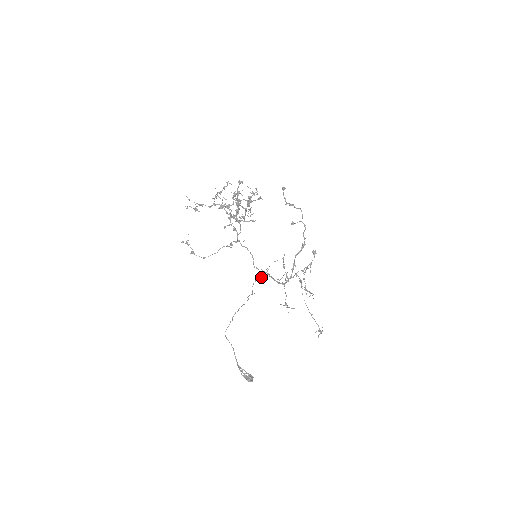
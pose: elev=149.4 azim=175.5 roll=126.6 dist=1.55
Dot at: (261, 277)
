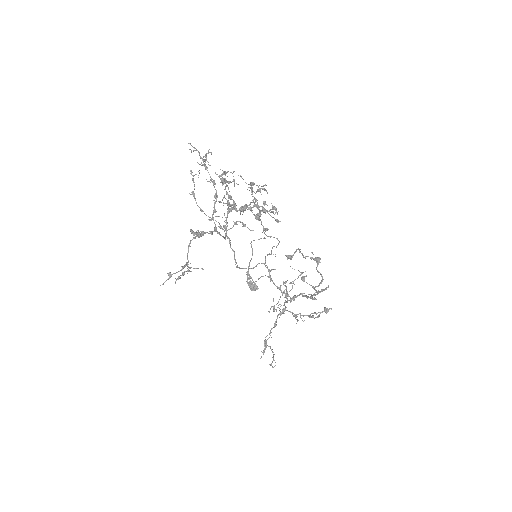
Dot at: occluded
